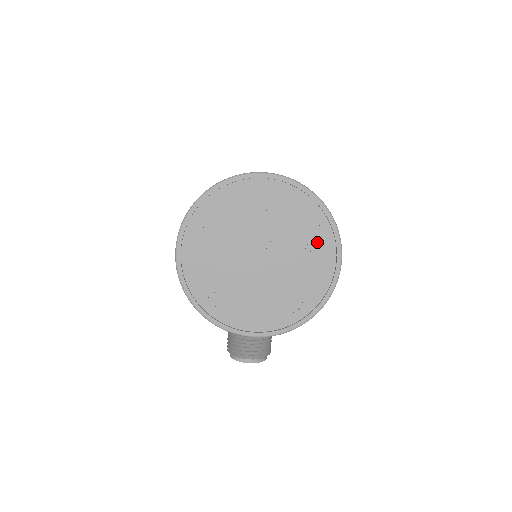
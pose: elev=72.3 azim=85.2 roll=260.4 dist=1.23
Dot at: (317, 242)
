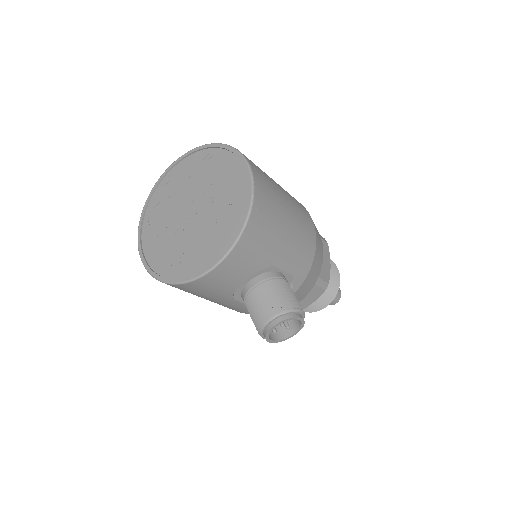
Dot at: (222, 166)
